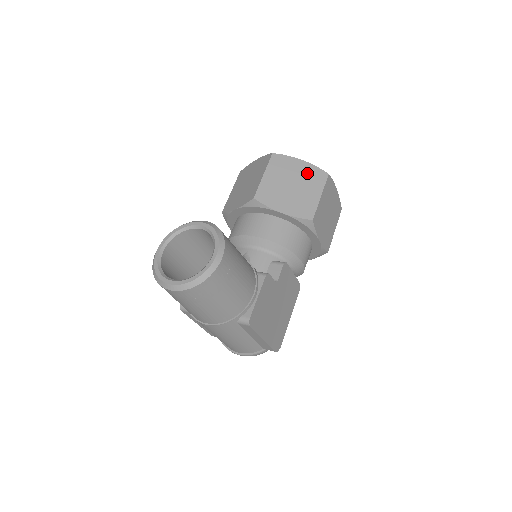
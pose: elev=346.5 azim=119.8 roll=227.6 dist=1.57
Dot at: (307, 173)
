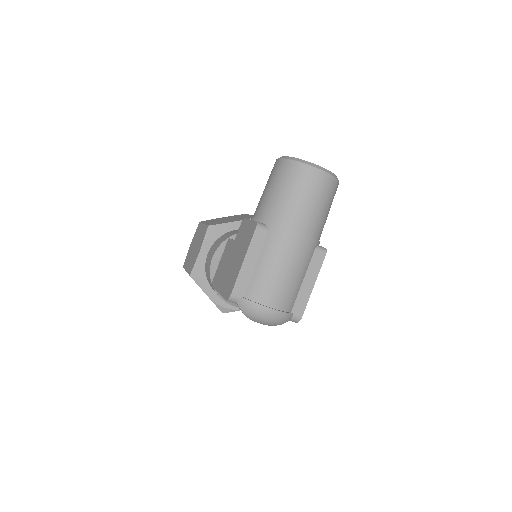
Dot at: occluded
